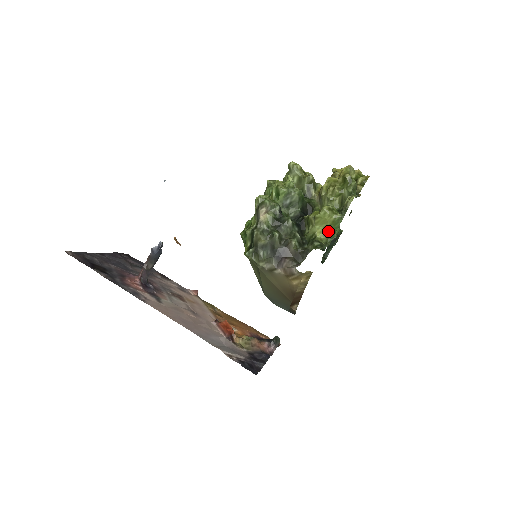
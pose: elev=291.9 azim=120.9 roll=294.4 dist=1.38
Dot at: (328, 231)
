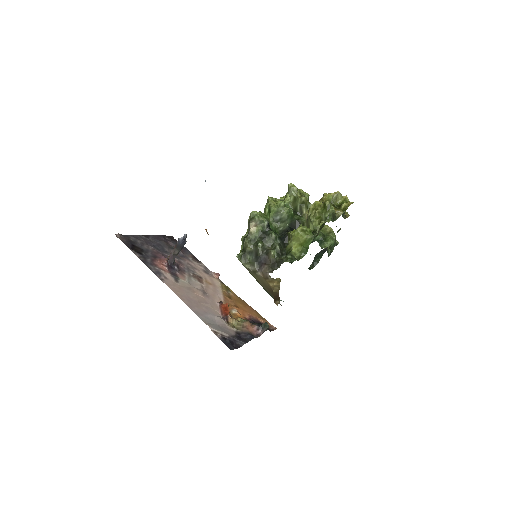
Dot at: (301, 247)
